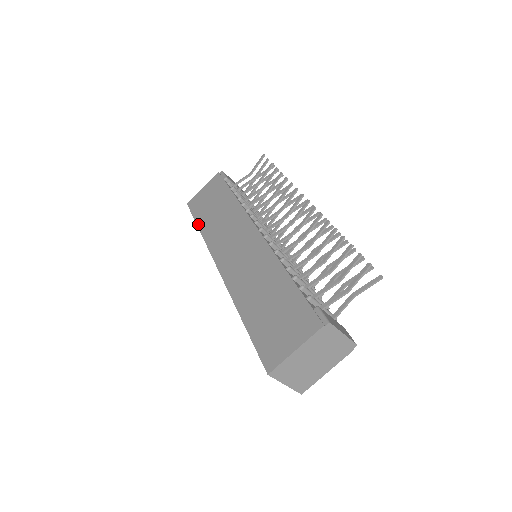
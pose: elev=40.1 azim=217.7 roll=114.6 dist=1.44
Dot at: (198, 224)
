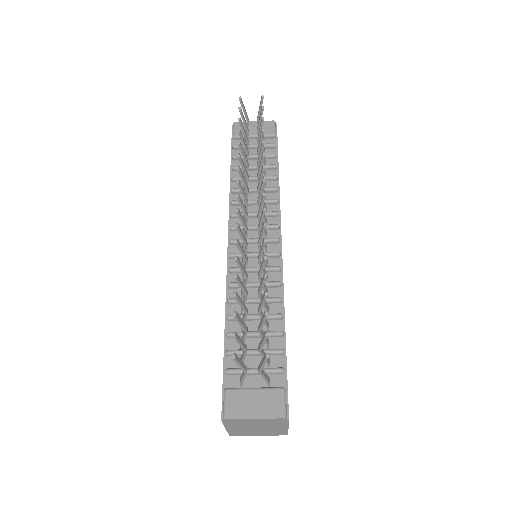
Dot at: occluded
